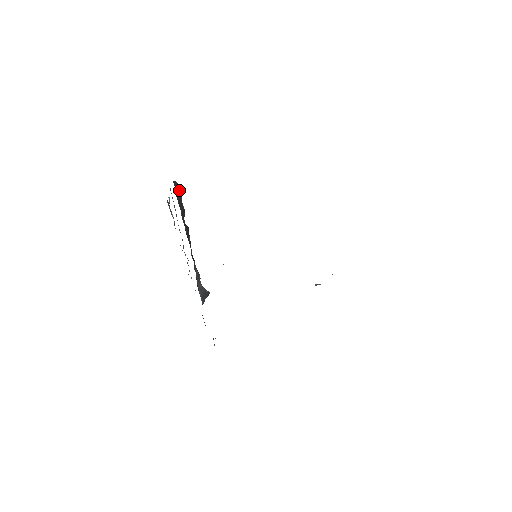
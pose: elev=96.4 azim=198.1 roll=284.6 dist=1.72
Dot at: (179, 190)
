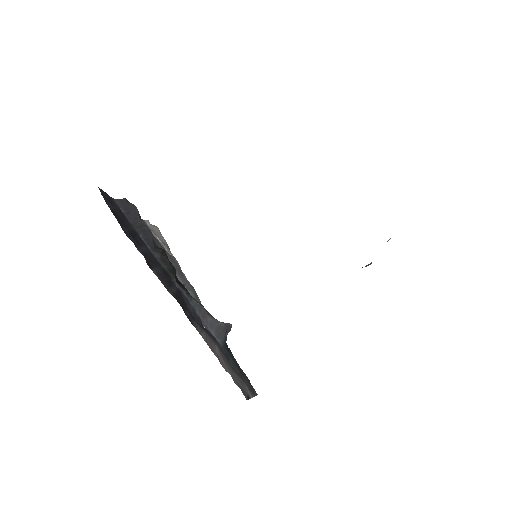
Dot at: (131, 207)
